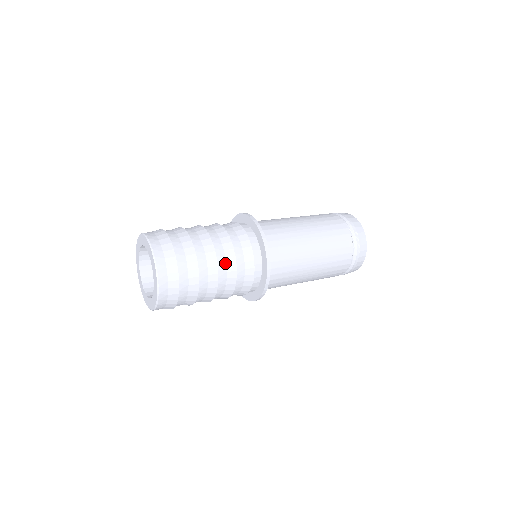
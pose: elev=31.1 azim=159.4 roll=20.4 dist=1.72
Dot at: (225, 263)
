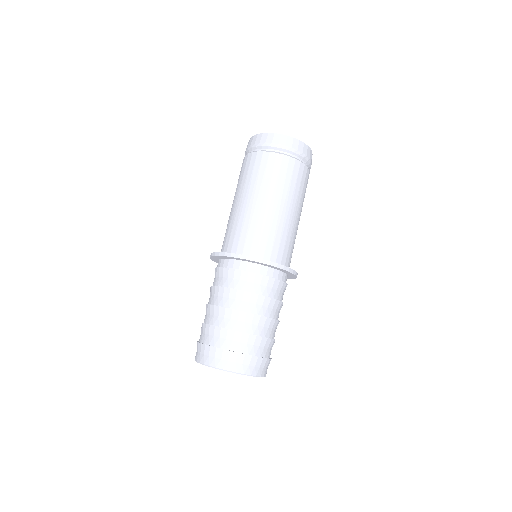
Dot at: (254, 305)
